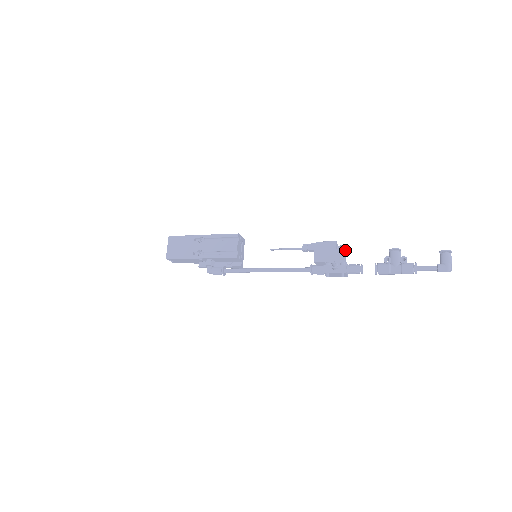
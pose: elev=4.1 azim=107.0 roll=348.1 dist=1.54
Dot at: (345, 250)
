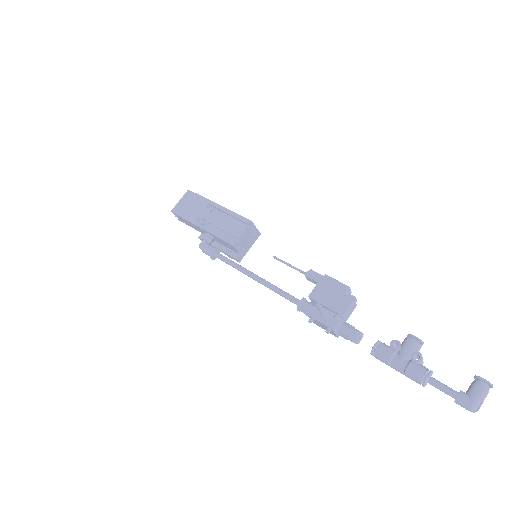
Dot at: (354, 303)
